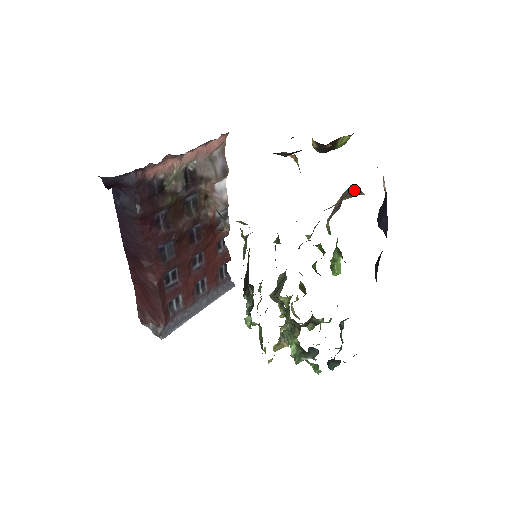
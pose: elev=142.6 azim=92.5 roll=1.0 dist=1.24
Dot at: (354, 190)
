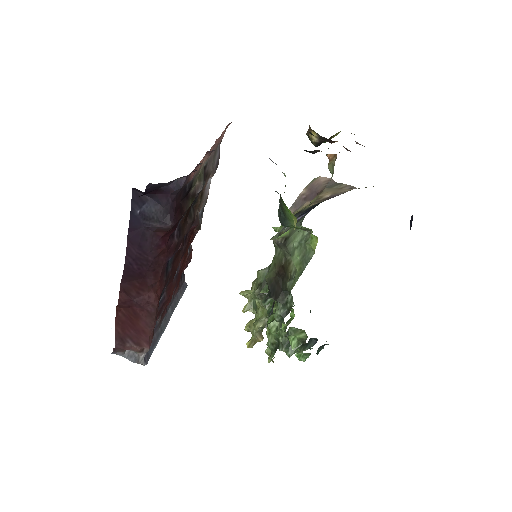
Dot at: (333, 182)
